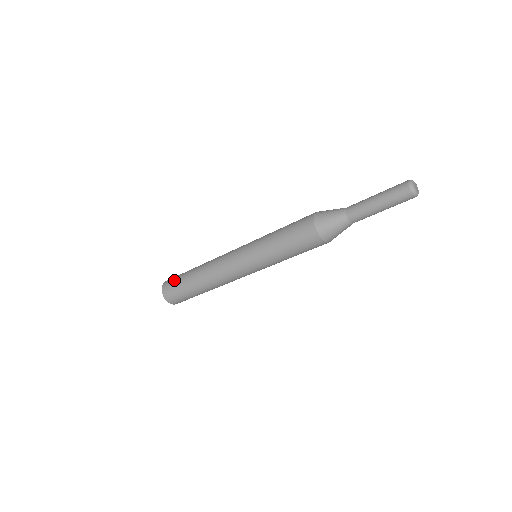
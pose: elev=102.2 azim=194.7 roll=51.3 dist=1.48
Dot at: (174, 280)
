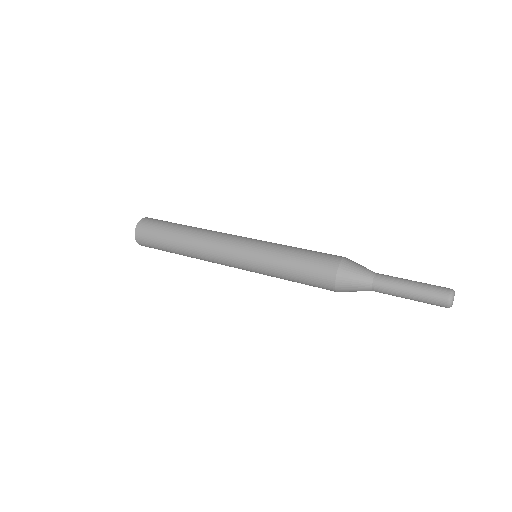
Dot at: occluded
